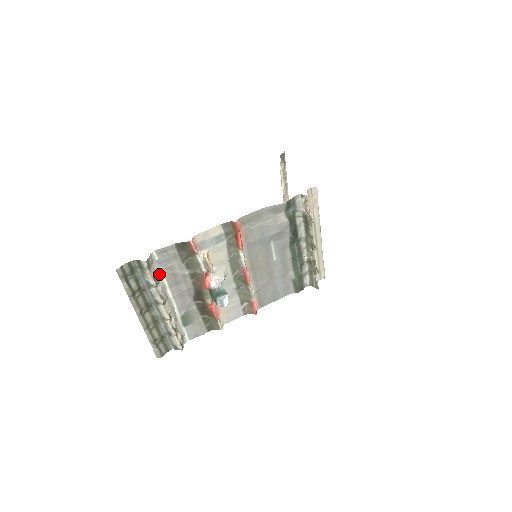
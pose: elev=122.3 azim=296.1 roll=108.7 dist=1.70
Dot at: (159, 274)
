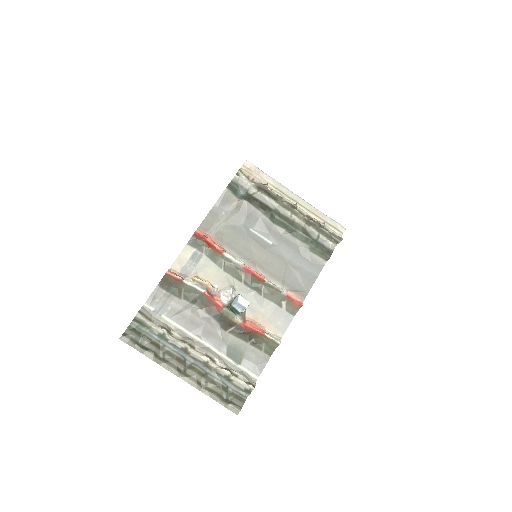
Dot at: (167, 322)
